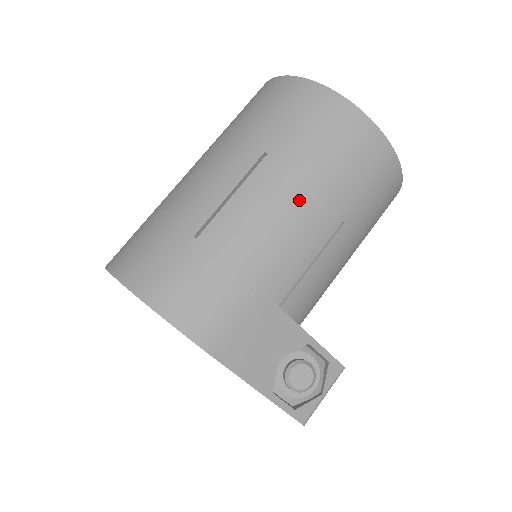
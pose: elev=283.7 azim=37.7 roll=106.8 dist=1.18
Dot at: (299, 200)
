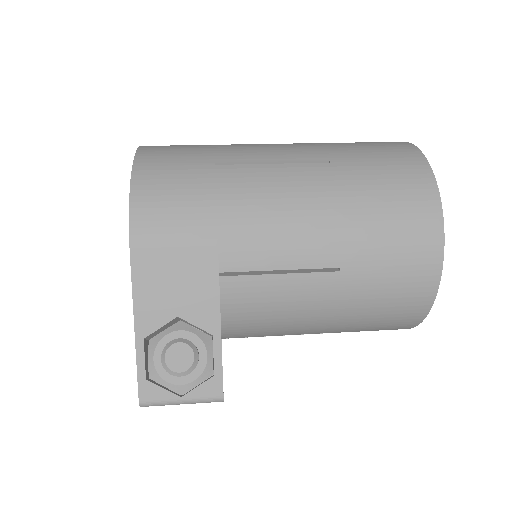
Dot at: (318, 210)
